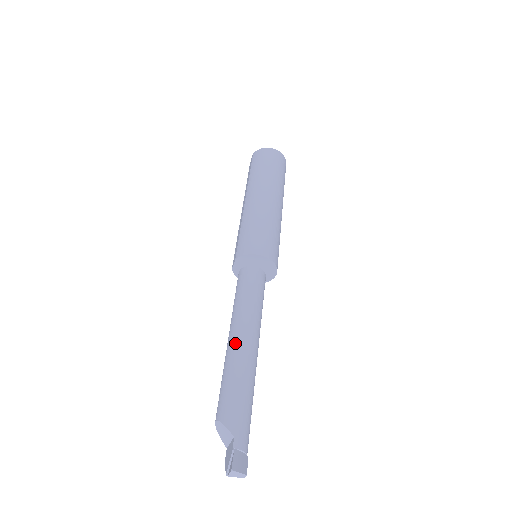
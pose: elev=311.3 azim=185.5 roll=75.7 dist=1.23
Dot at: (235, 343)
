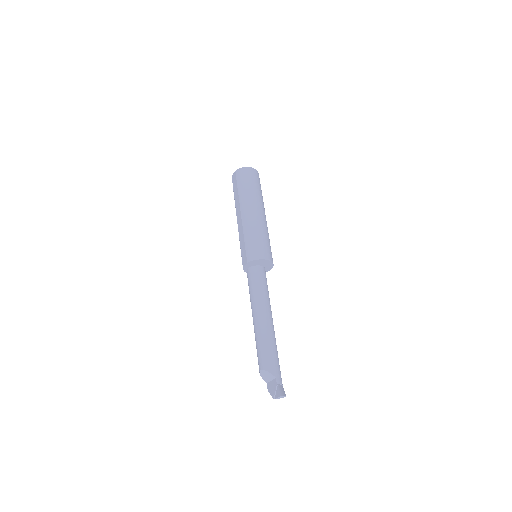
Dot at: (261, 321)
